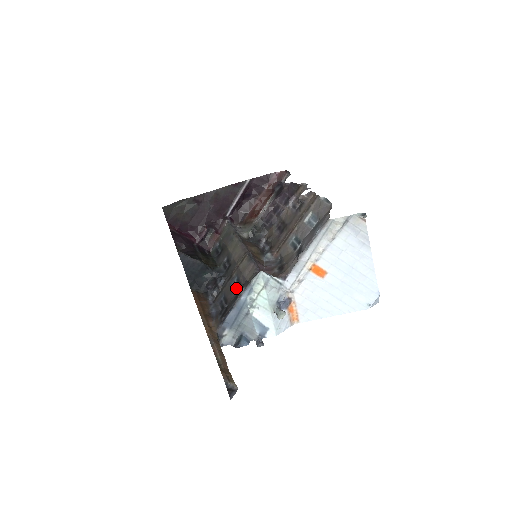
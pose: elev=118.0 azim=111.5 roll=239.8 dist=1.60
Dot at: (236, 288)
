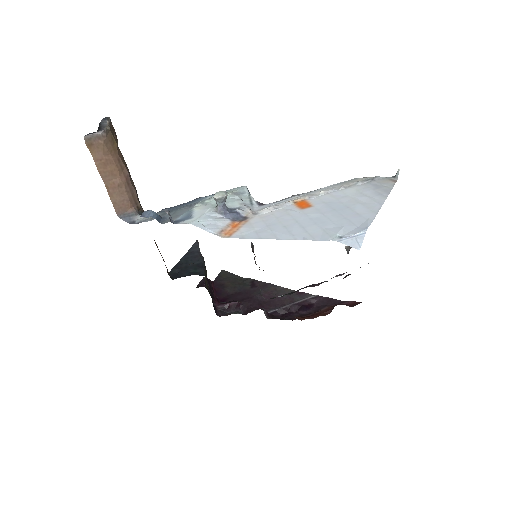
Dot at: occluded
